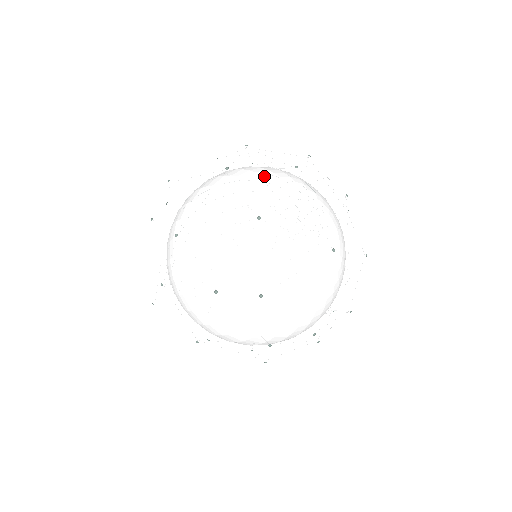
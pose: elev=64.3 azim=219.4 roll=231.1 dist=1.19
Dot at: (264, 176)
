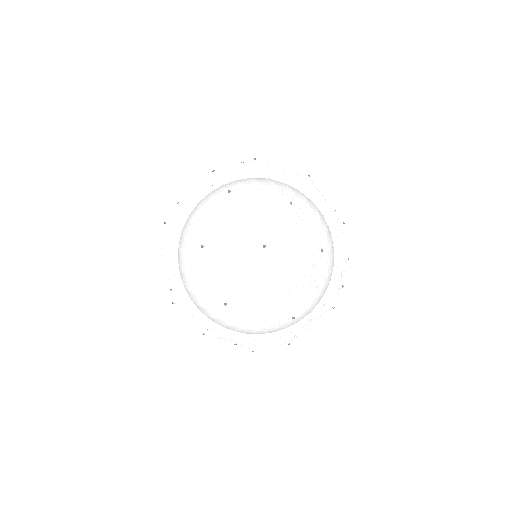
Dot at: (241, 237)
